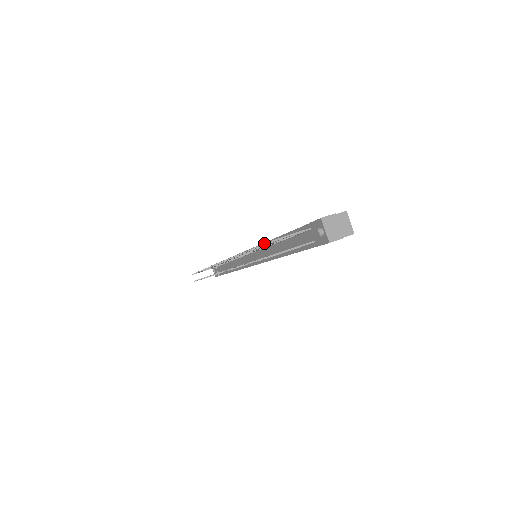
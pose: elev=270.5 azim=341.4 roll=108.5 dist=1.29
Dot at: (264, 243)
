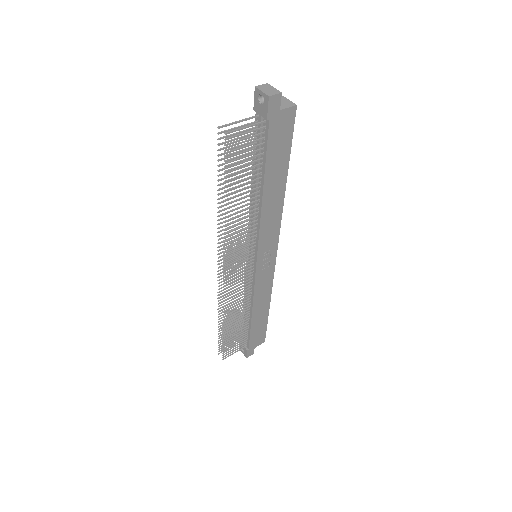
Dot at: (218, 132)
